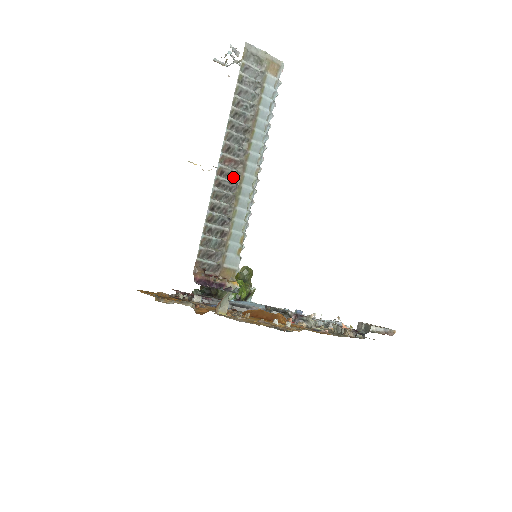
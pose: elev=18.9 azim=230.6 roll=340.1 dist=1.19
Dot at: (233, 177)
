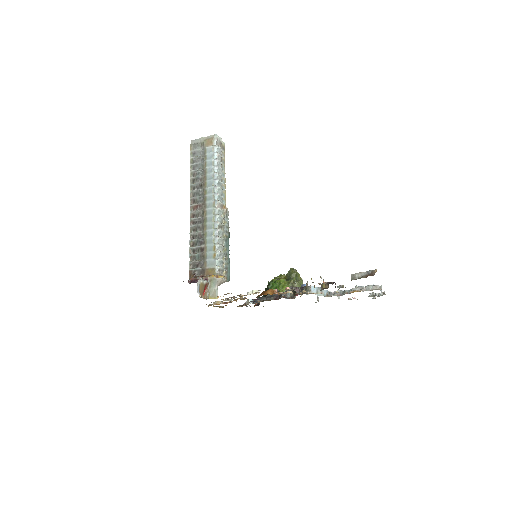
Dot at: (201, 215)
